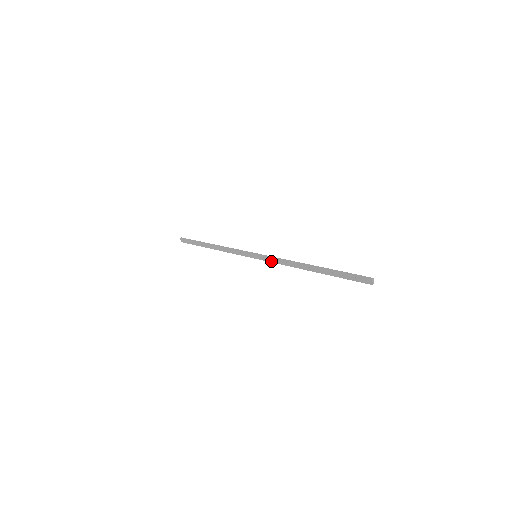
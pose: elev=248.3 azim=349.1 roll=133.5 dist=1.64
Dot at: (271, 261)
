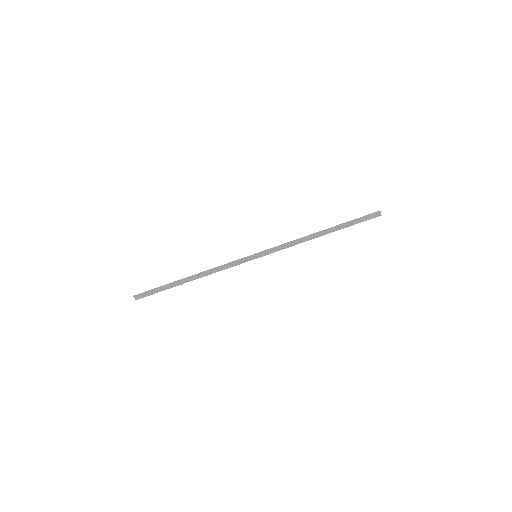
Dot at: occluded
